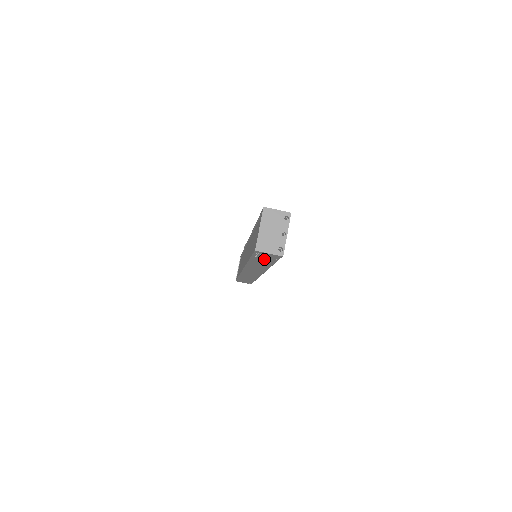
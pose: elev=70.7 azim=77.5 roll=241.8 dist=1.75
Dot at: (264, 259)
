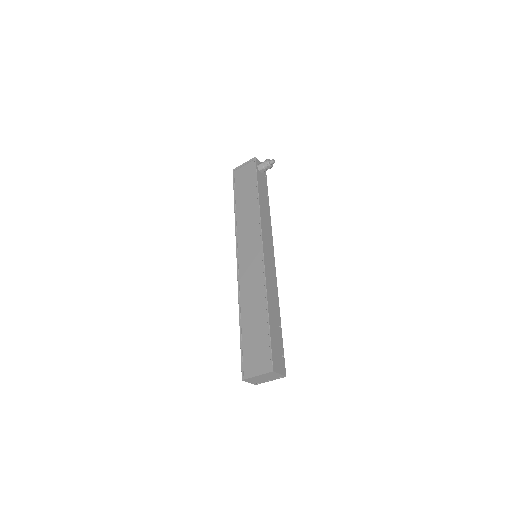
Dot at: occluded
